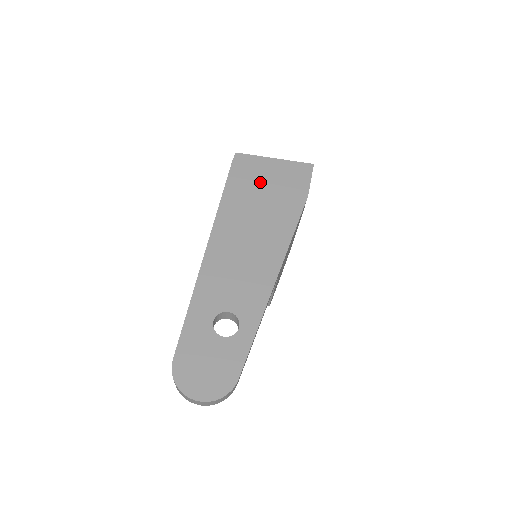
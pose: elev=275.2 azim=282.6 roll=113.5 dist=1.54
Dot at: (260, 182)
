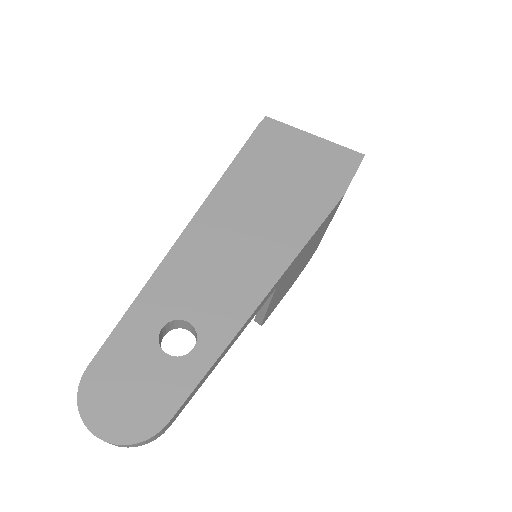
Dot at: (286, 160)
